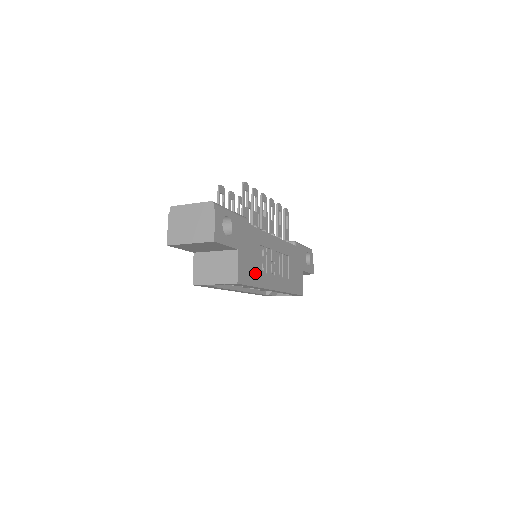
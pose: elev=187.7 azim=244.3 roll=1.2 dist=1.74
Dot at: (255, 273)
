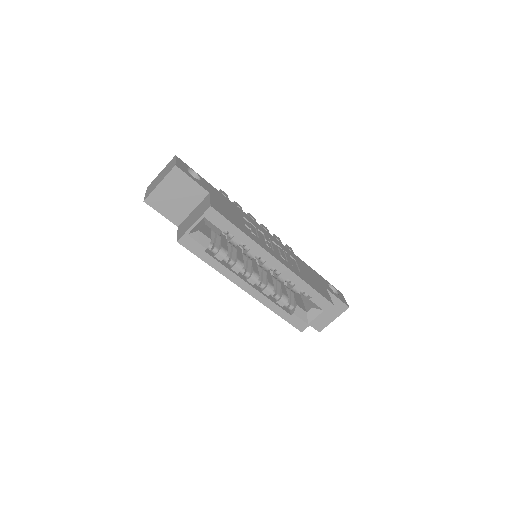
Dot at: (239, 224)
